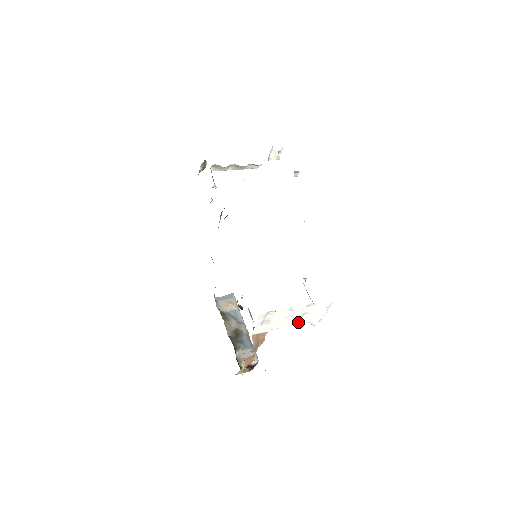
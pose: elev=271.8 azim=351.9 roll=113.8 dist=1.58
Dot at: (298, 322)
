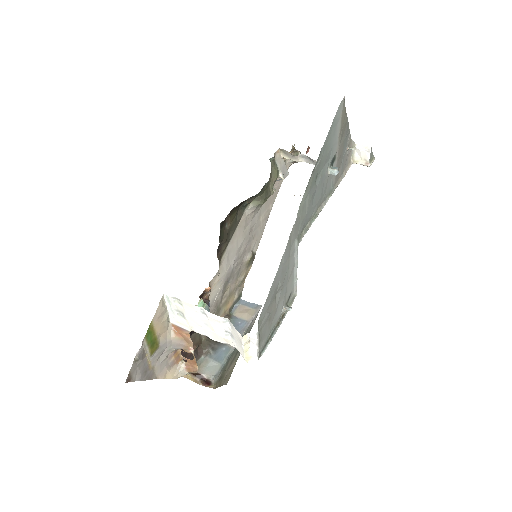
Dot at: (226, 342)
